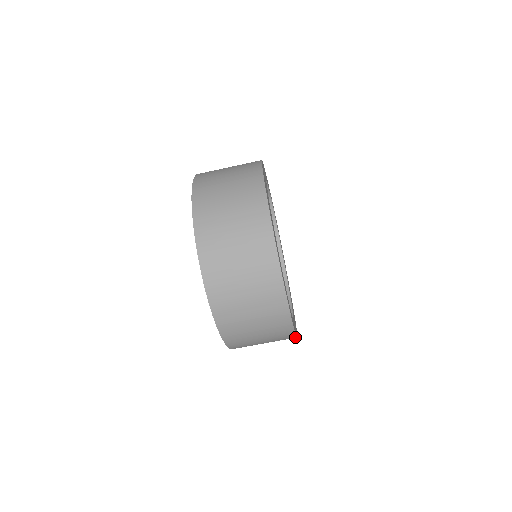
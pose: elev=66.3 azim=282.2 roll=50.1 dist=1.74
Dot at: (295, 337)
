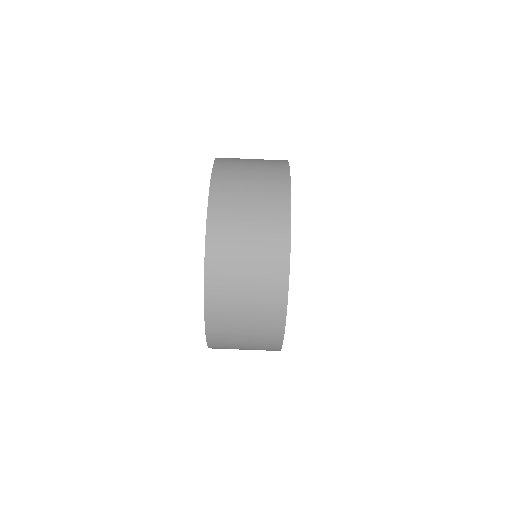
Dot at: (283, 324)
